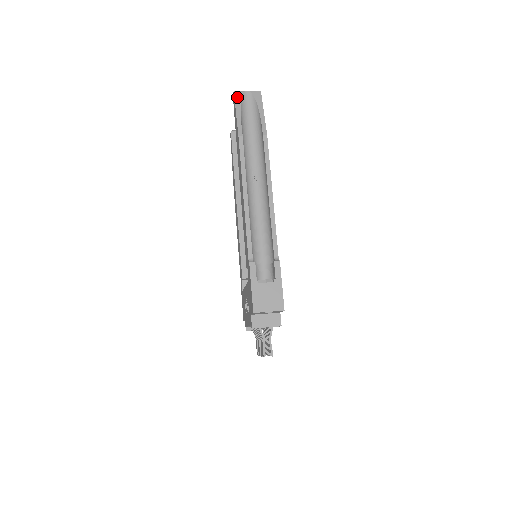
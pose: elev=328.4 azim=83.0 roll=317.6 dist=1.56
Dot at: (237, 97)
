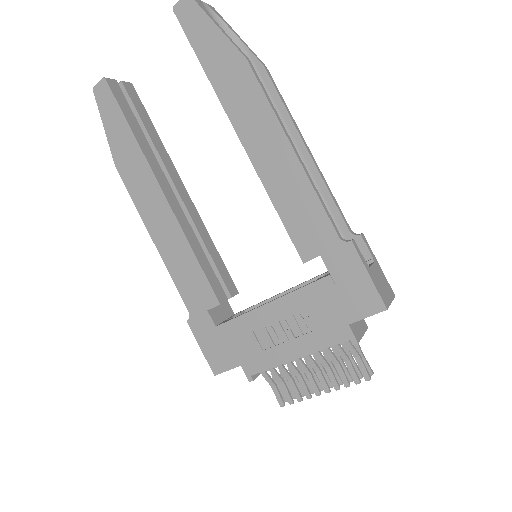
Dot at: (199, 3)
